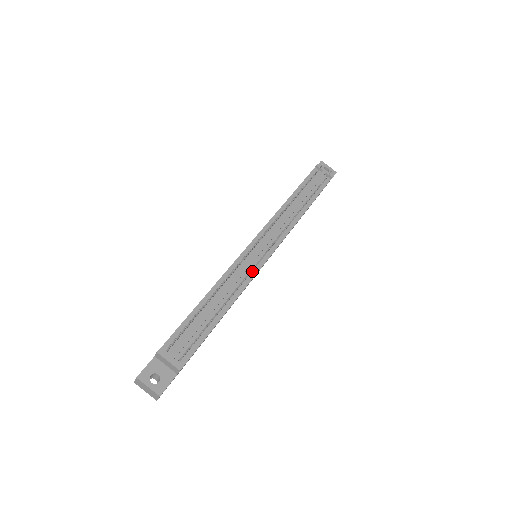
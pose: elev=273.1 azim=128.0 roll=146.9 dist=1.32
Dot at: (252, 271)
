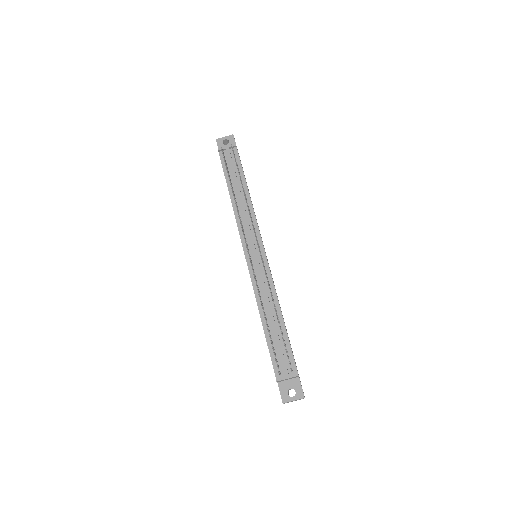
Dot at: (266, 272)
